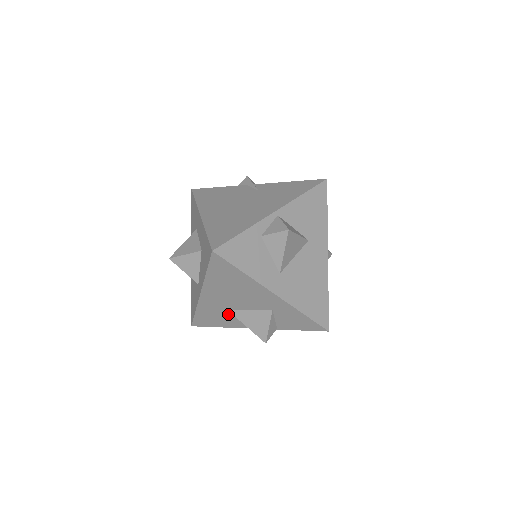
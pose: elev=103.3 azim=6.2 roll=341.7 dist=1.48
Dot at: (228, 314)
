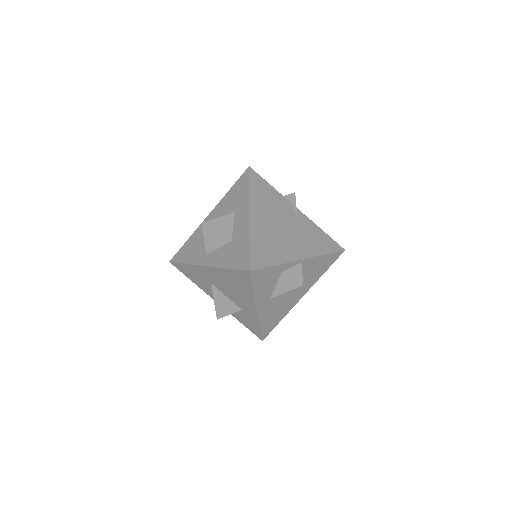
Dot at: (208, 284)
